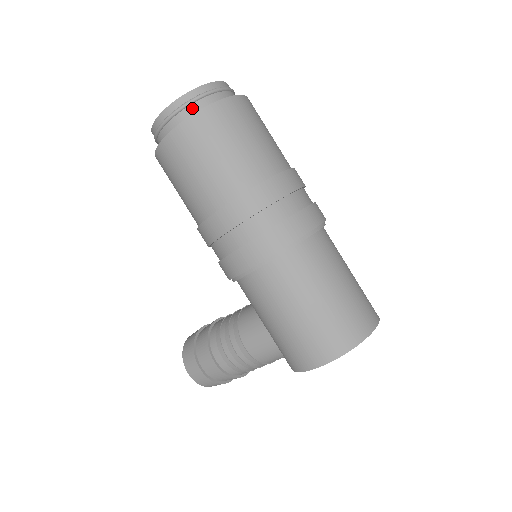
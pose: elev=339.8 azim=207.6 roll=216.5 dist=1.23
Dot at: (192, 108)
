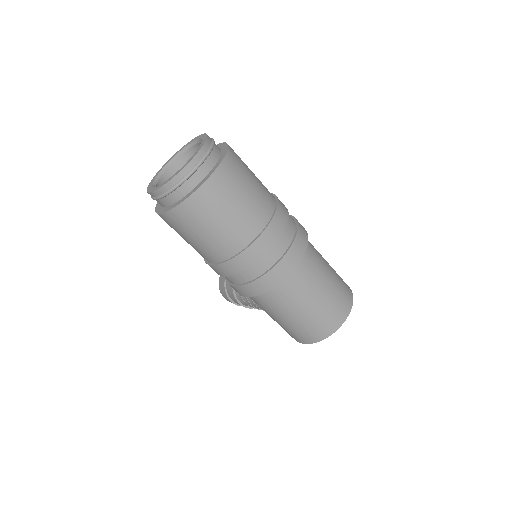
Dot at: (173, 195)
